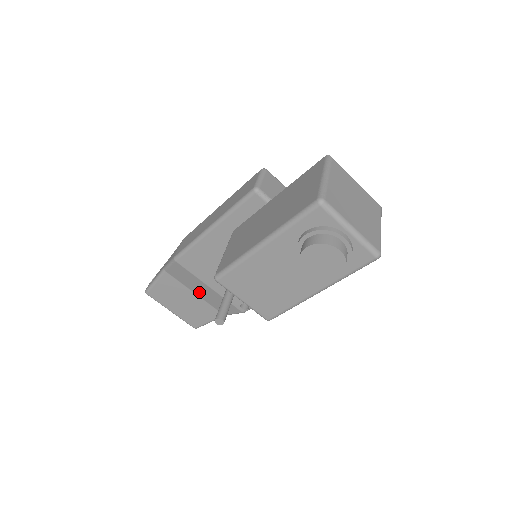
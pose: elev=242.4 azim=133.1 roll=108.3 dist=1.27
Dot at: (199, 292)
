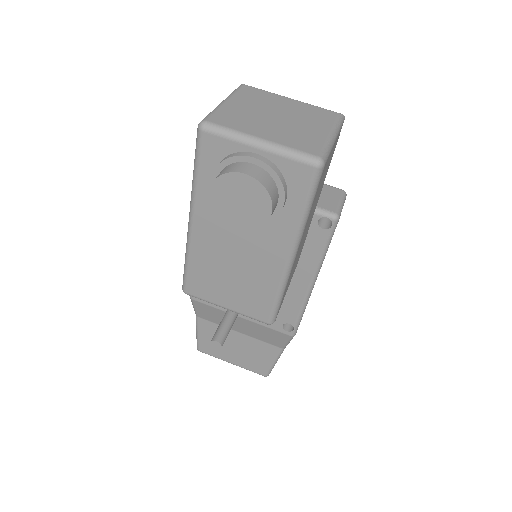
Dot at: (239, 329)
